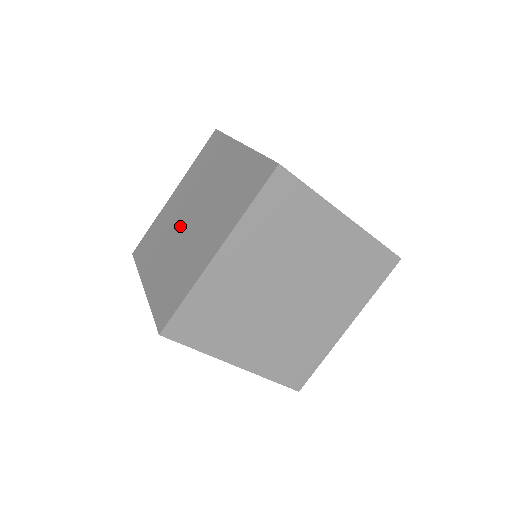
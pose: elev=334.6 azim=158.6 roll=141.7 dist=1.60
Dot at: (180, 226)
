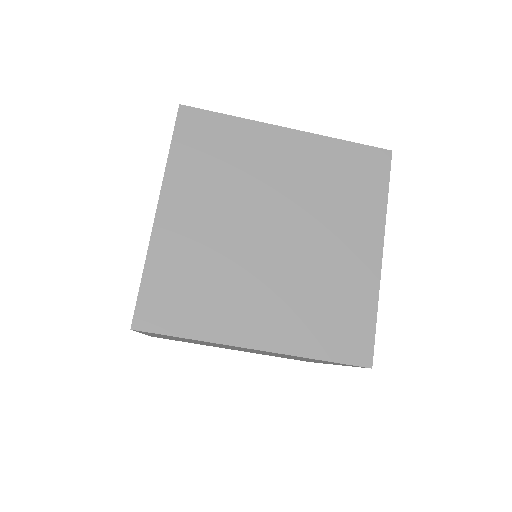
Dot at: occluded
